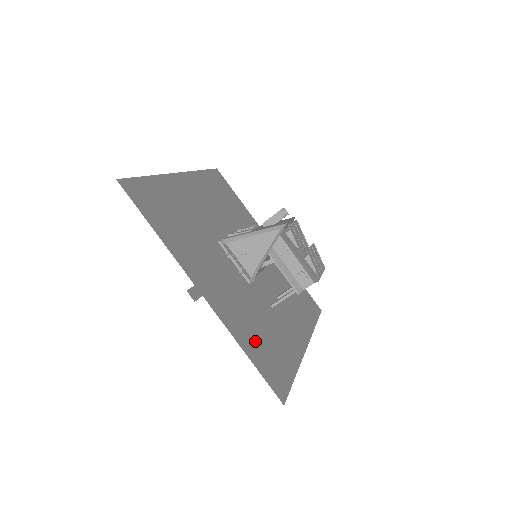
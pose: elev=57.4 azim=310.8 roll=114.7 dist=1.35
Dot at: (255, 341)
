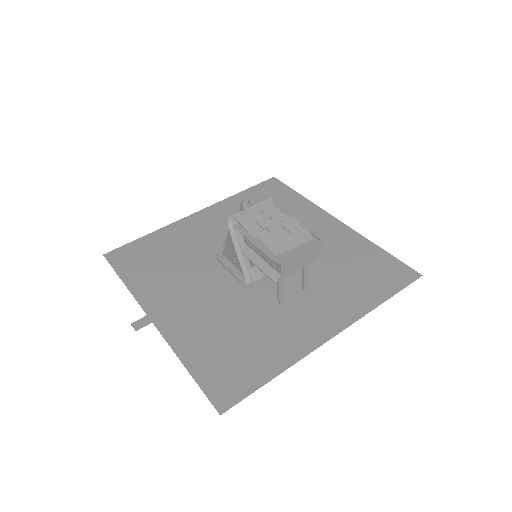
Dot at: (213, 350)
